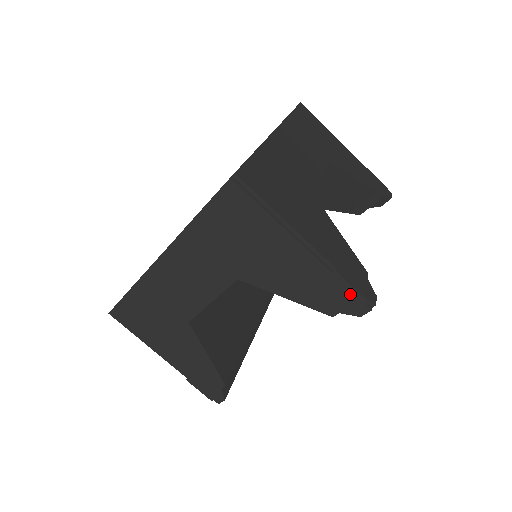
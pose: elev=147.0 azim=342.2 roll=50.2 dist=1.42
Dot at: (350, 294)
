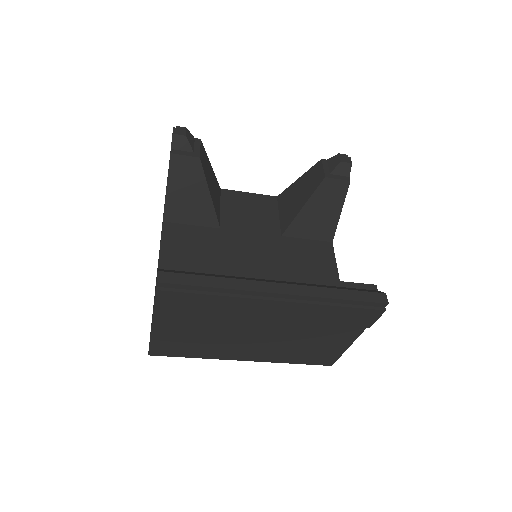
Dot at: occluded
